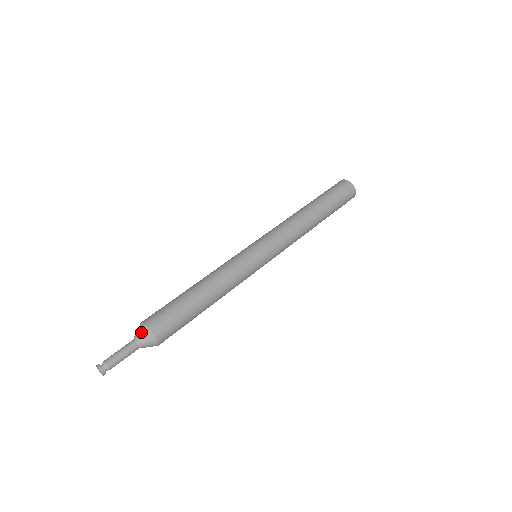
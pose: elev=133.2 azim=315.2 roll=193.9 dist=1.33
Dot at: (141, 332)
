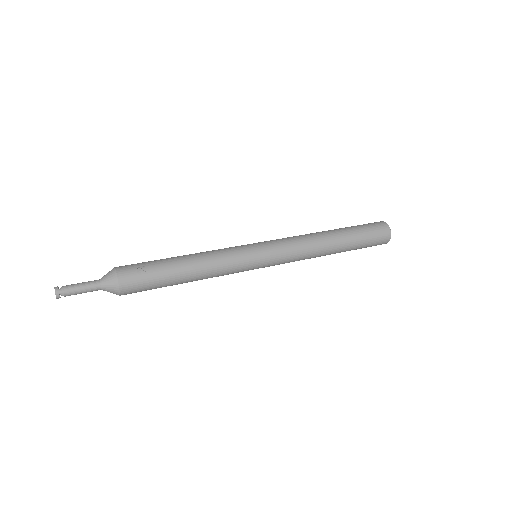
Dot at: (110, 280)
